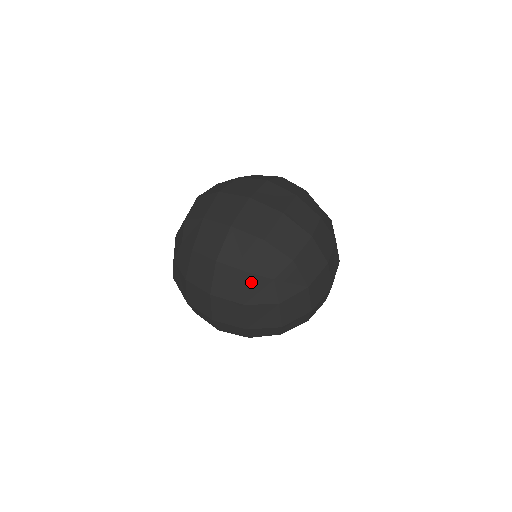
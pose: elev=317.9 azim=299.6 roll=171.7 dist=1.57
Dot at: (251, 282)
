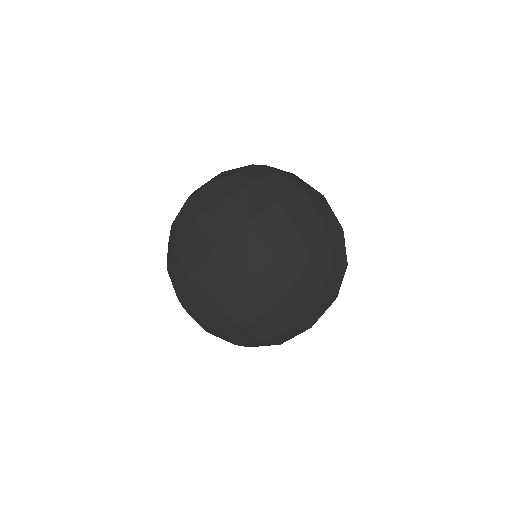
Dot at: (206, 326)
